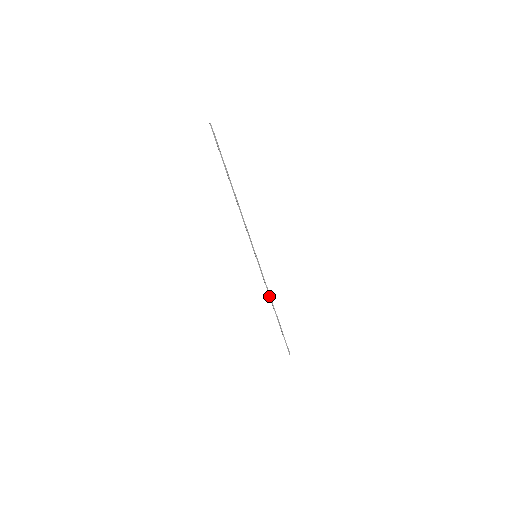
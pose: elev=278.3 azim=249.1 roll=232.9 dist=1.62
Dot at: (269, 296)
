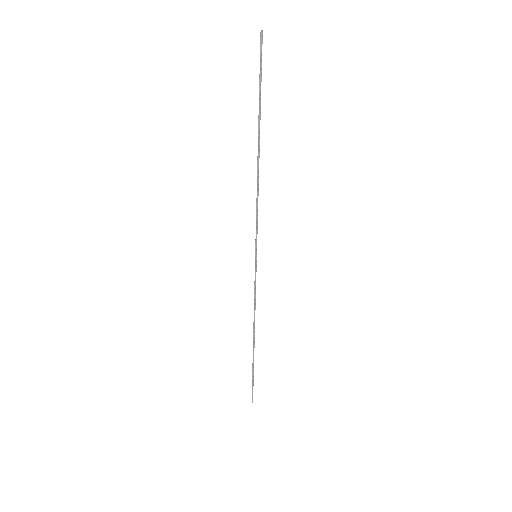
Dot at: occluded
